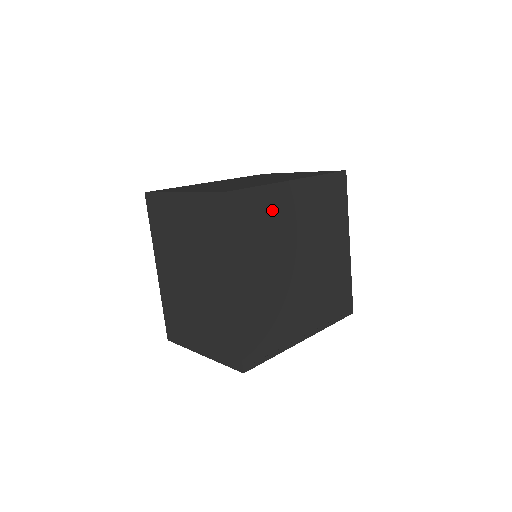
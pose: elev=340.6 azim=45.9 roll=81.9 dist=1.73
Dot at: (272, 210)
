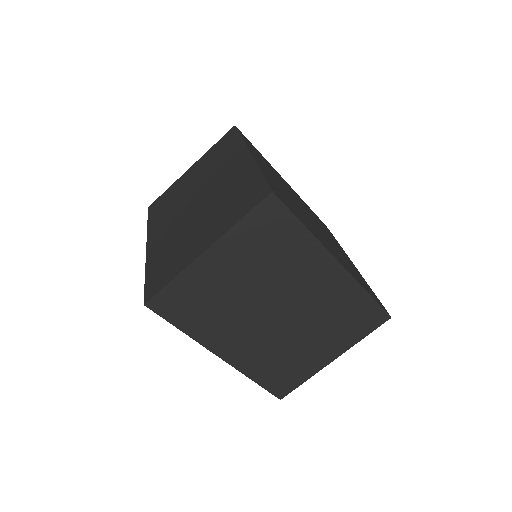
Dot at: occluded
